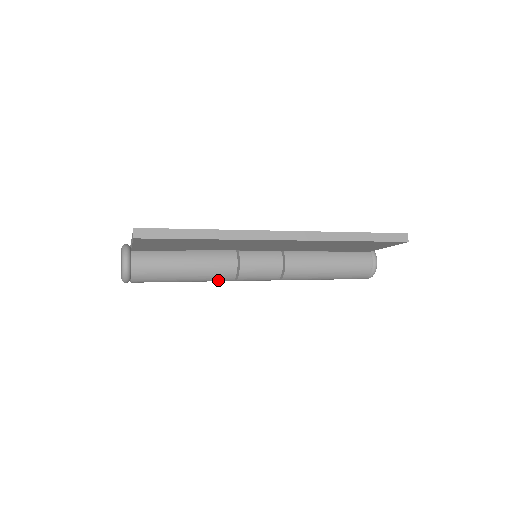
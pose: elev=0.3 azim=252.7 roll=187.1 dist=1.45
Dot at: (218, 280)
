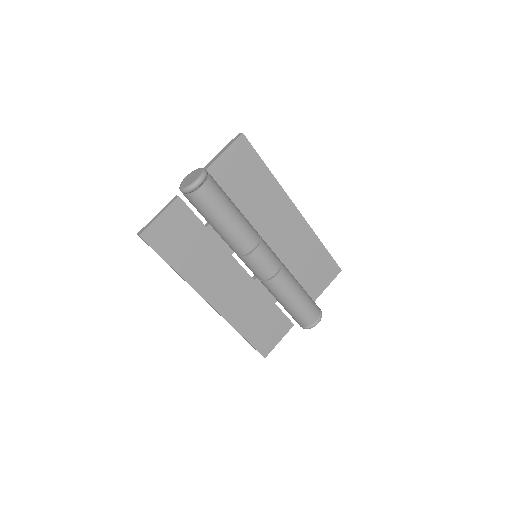
Dot at: (249, 235)
